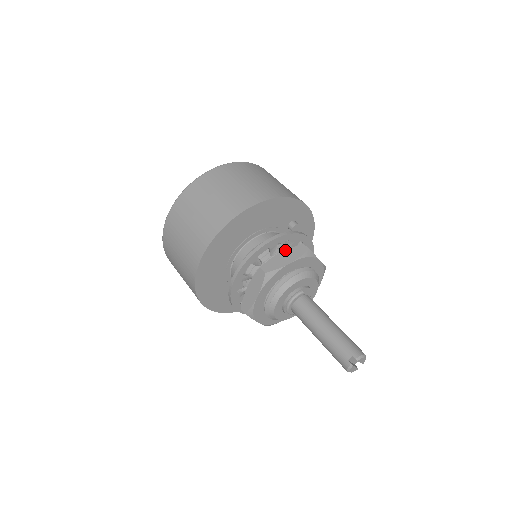
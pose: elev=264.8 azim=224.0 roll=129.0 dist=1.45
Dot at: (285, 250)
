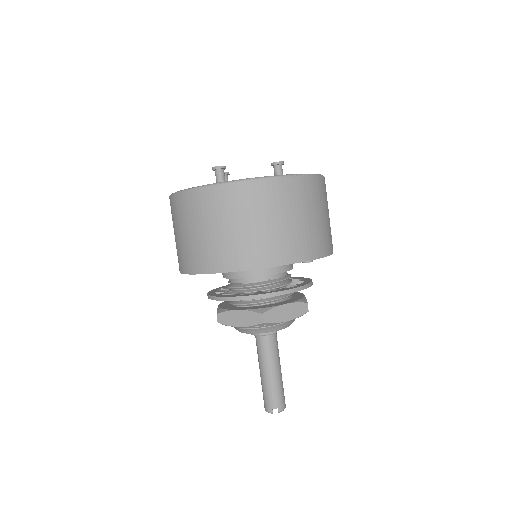
Dot at: (290, 303)
